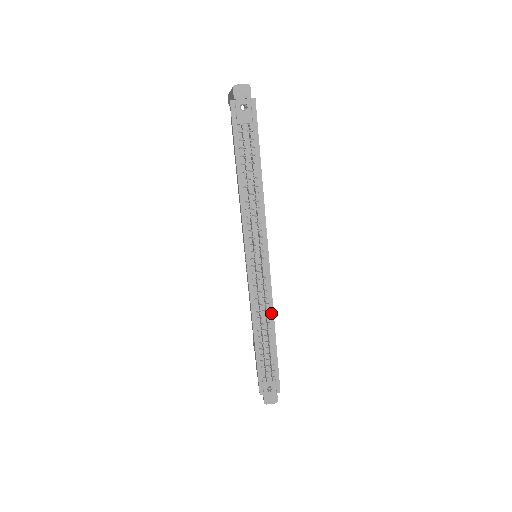
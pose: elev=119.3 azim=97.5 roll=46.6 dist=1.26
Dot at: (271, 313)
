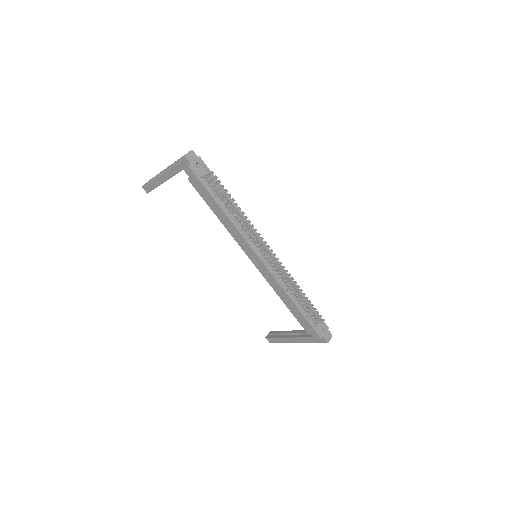
Dot at: (291, 281)
